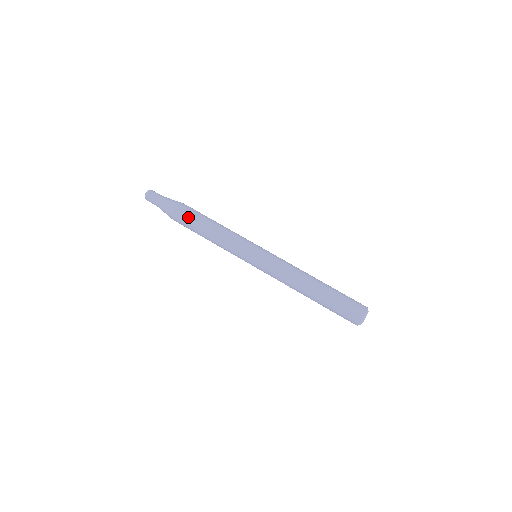
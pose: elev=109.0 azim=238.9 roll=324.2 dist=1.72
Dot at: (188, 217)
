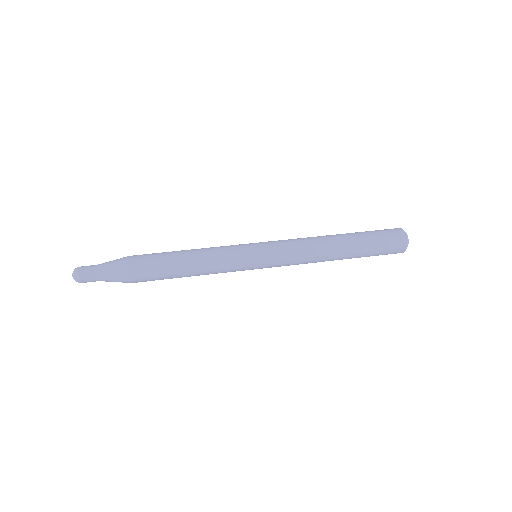
Dot at: (151, 264)
